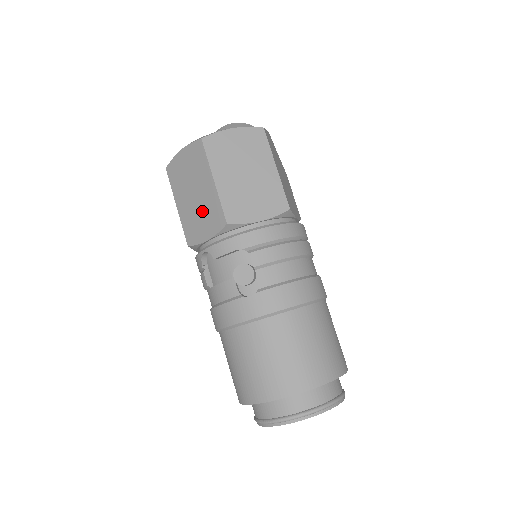
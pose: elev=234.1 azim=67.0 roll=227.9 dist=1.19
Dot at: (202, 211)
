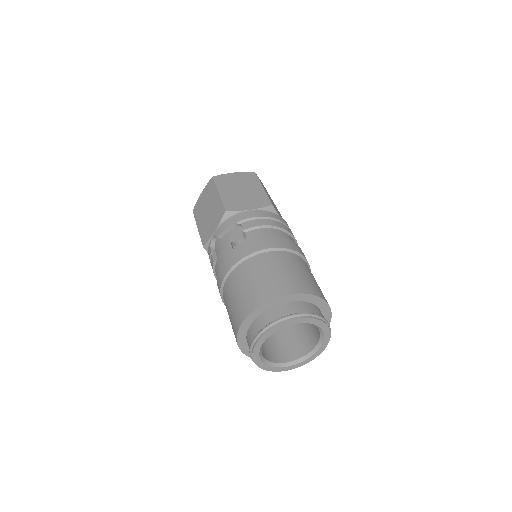
Dot at: (212, 216)
